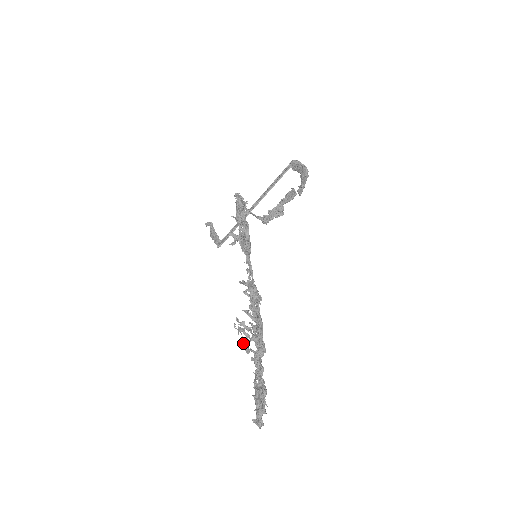
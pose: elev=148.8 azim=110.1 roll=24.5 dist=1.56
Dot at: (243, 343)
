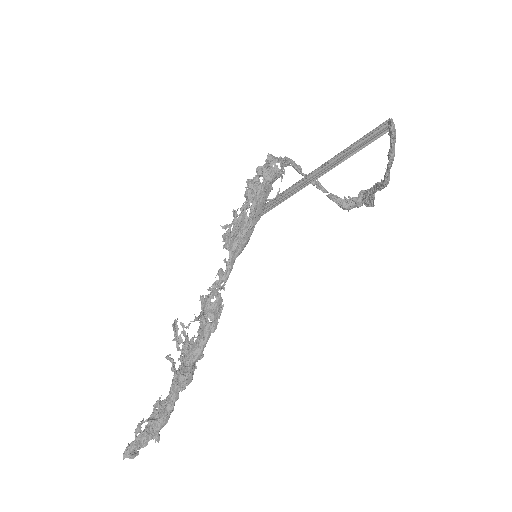
Dot at: occluded
